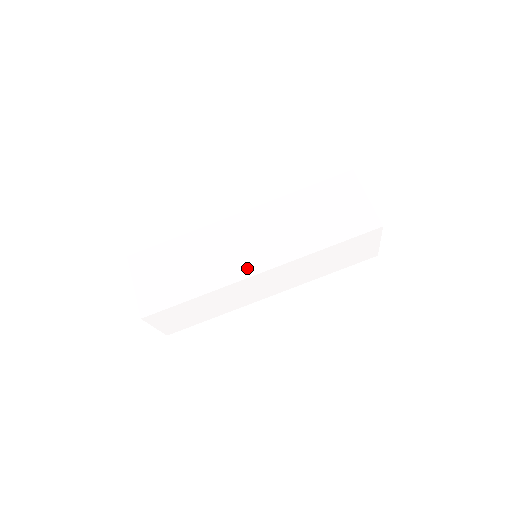
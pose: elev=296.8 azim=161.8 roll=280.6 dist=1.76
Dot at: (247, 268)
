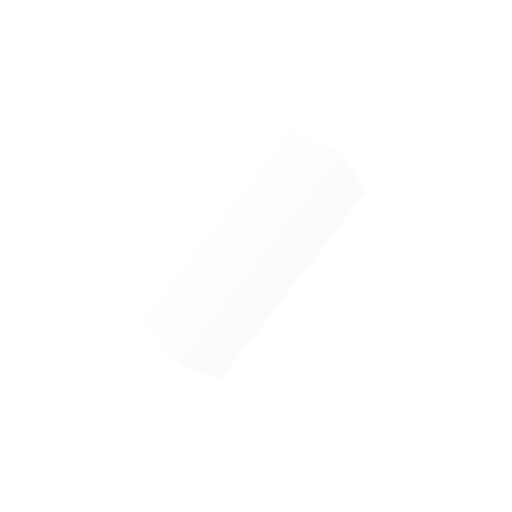
Dot at: (247, 263)
